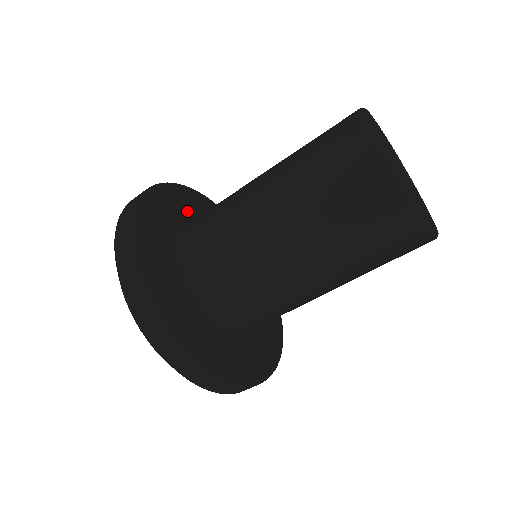
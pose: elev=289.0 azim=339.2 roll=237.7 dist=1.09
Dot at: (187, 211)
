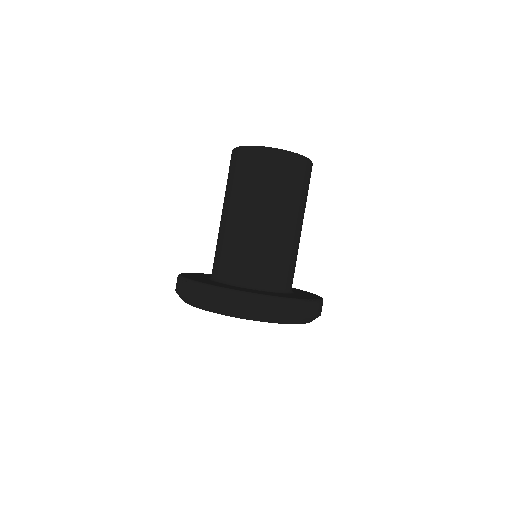
Dot at: occluded
